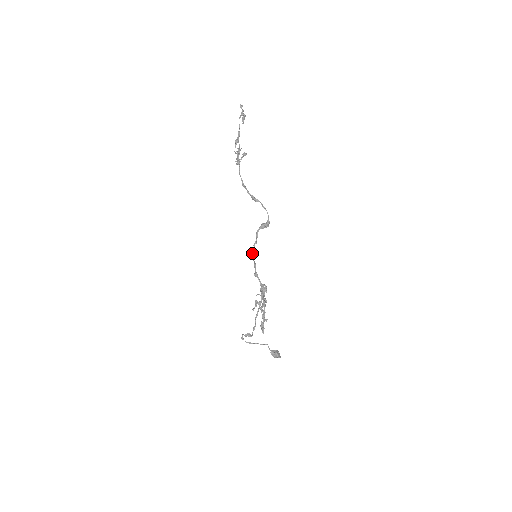
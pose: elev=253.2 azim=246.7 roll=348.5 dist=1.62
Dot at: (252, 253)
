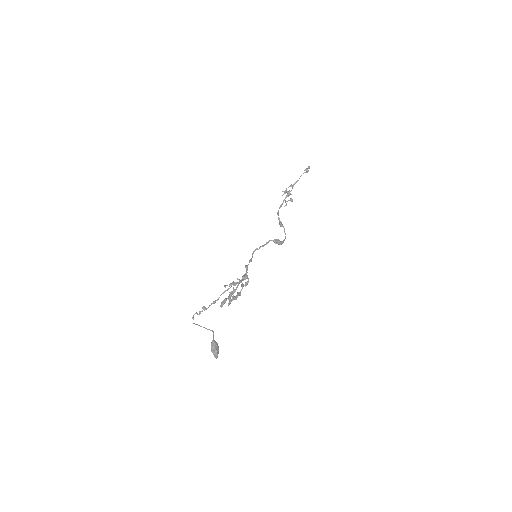
Dot at: (254, 251)
